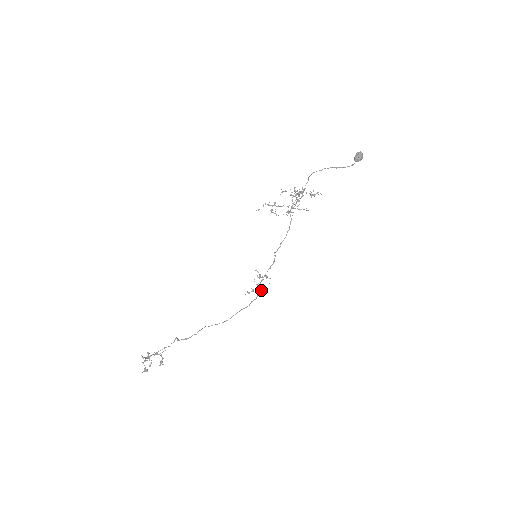
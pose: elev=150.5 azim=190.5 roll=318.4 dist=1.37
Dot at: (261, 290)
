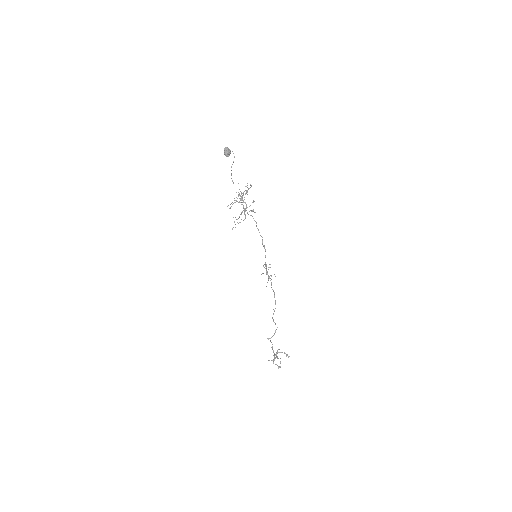
Dot at: occluded
